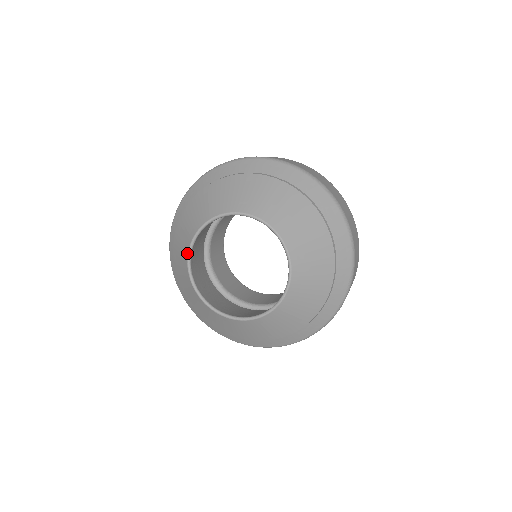
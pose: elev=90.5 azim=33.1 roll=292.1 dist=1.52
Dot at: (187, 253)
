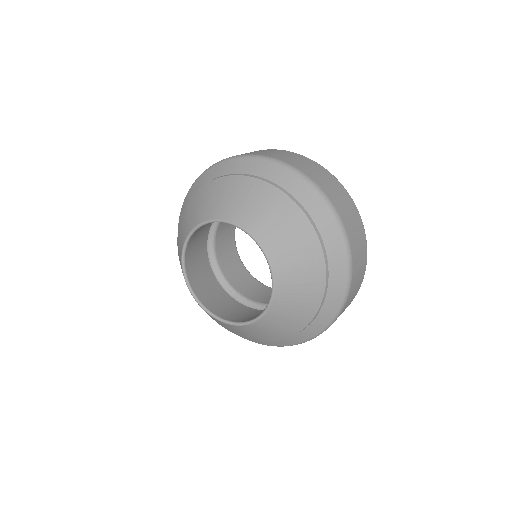
Dot at: (193, 227)
